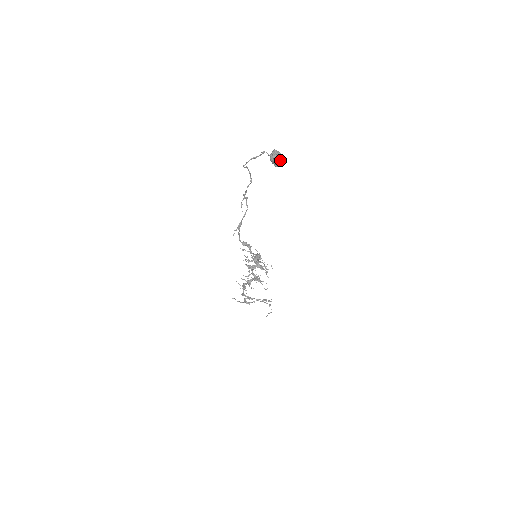
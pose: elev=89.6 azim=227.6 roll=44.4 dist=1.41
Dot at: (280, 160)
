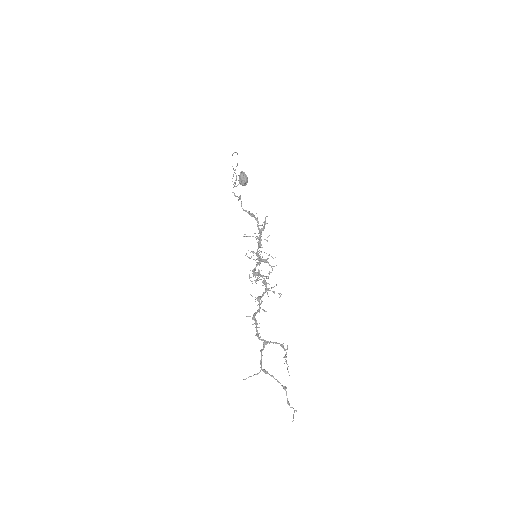
Dot at: (246, 177)
